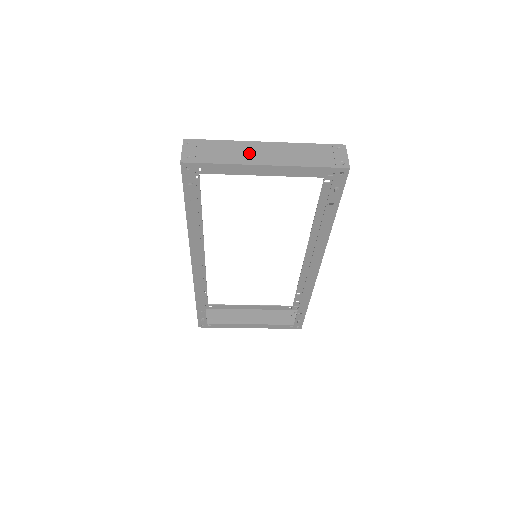
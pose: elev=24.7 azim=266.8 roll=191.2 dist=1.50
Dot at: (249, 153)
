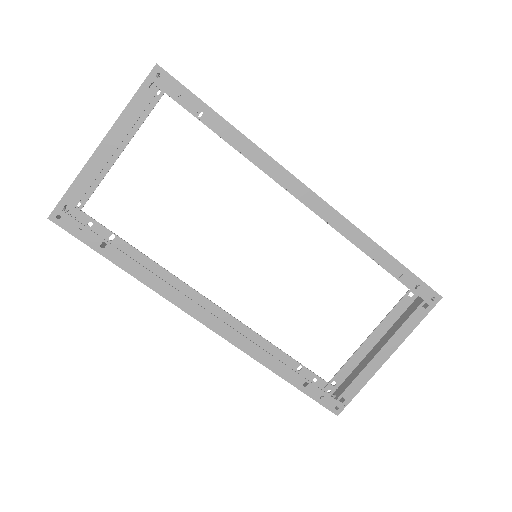
Dot at: occluded
